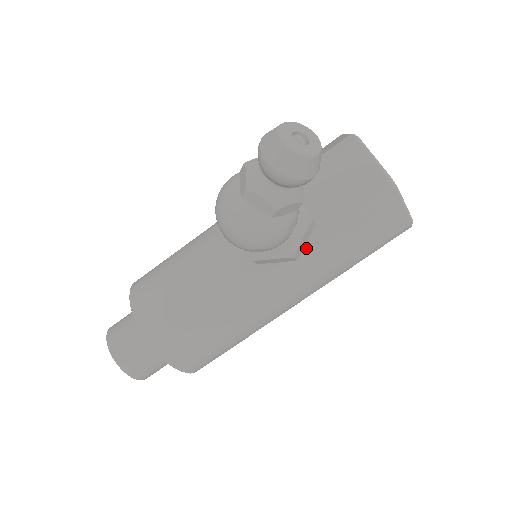
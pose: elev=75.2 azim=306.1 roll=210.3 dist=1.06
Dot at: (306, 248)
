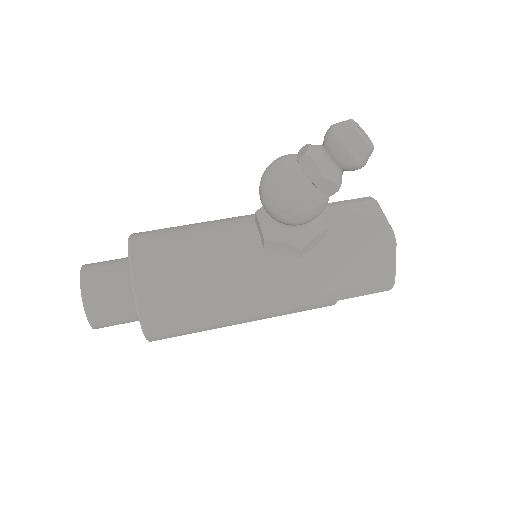
Dot at: (309, 254)
